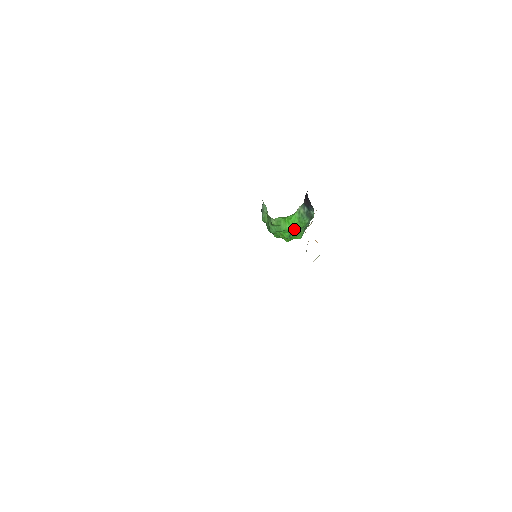
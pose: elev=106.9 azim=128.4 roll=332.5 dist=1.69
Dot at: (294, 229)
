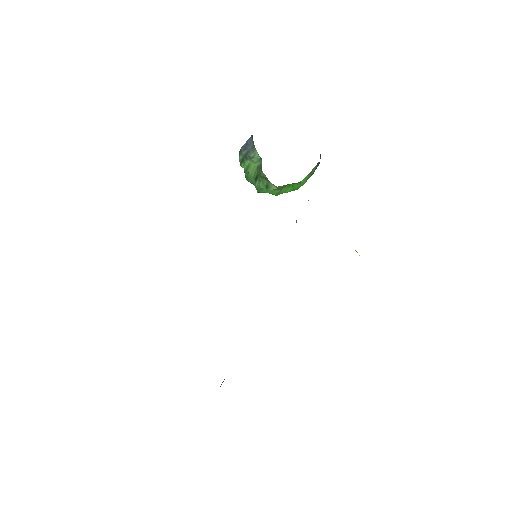
Dot at: (294, 190)
